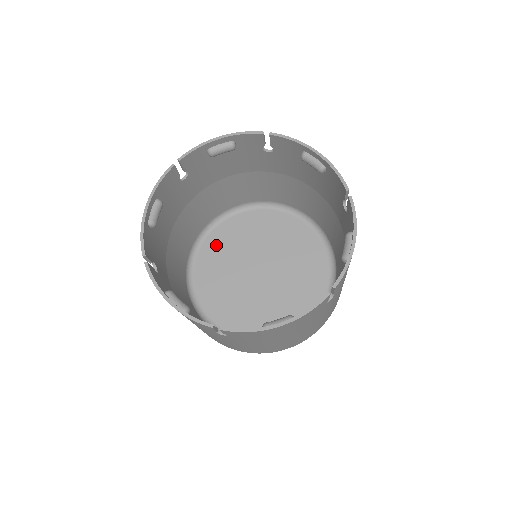
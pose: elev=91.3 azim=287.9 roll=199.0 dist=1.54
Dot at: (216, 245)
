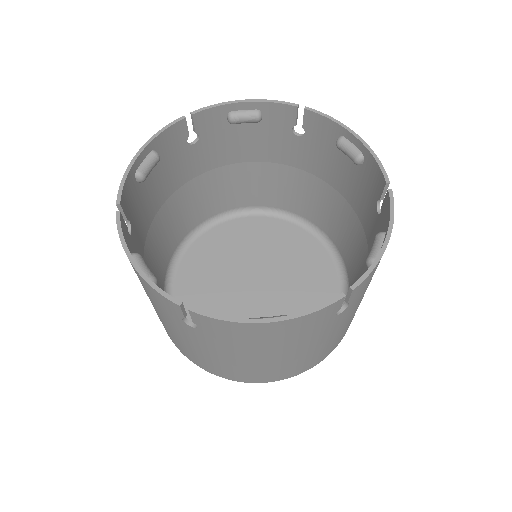
Dot at: (211, 244)
